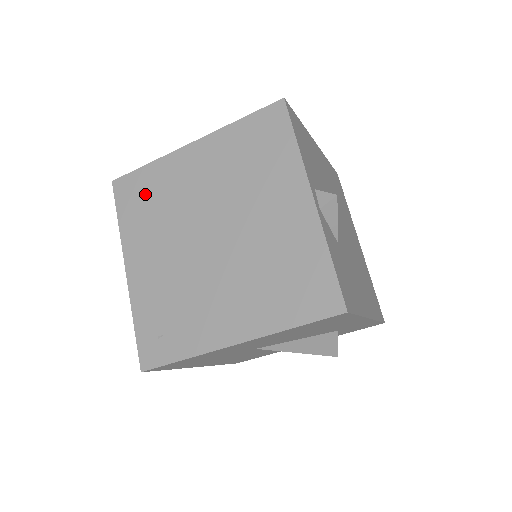
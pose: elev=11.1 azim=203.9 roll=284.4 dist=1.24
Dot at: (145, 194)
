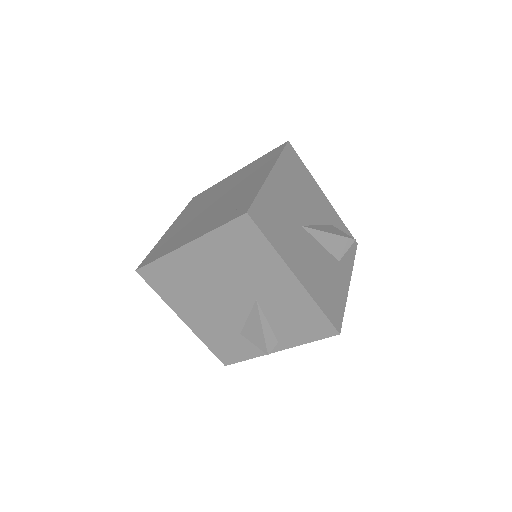
Dot at: (162, 246)
